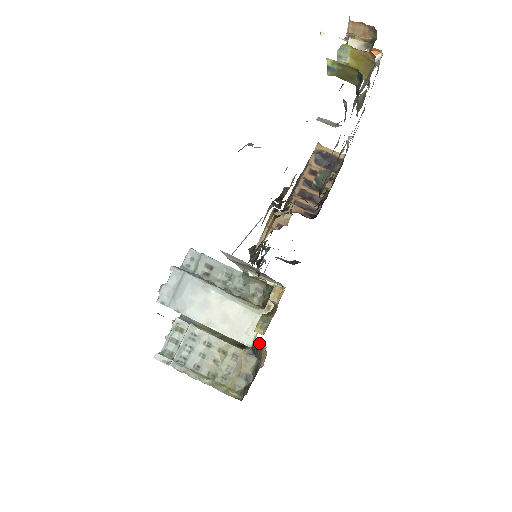
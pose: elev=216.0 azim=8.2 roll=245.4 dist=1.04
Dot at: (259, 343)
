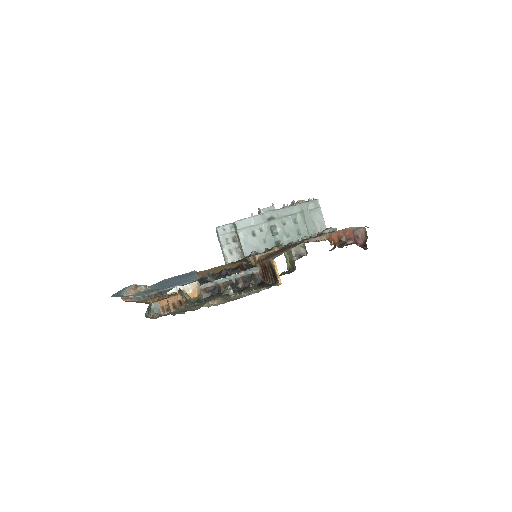
Dot at: occluded
